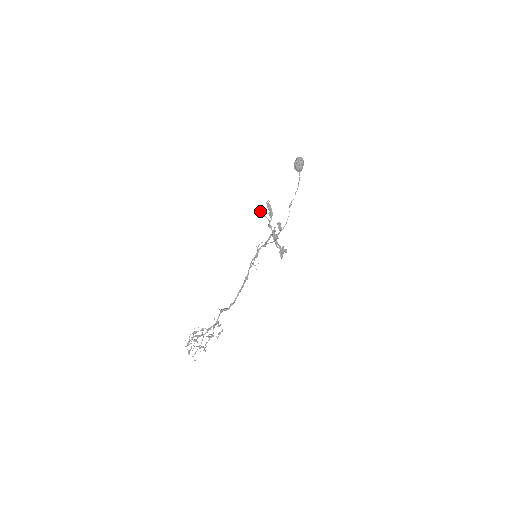
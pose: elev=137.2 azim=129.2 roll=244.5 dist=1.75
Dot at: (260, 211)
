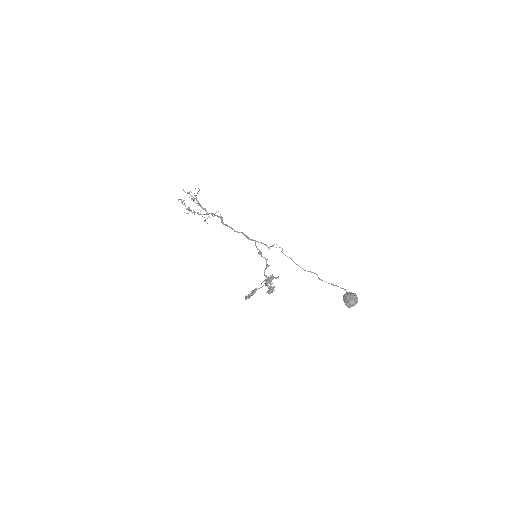
Dot at: occluded
